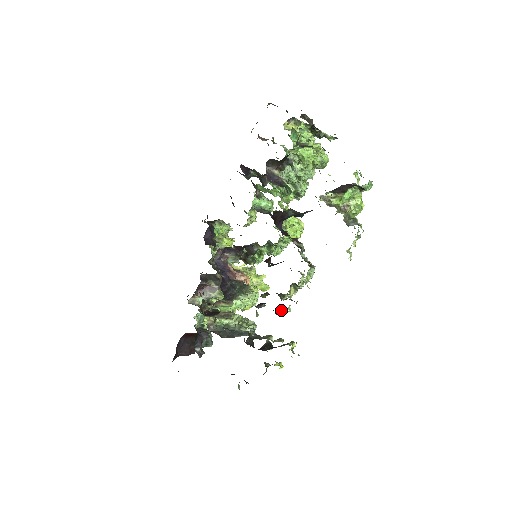
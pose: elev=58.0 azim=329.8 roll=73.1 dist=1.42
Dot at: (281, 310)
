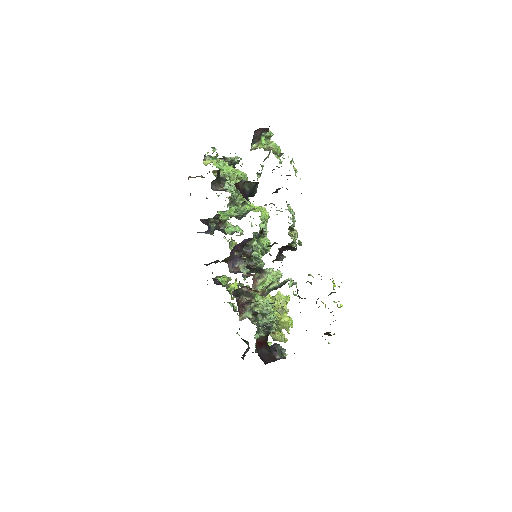
Dot at: (296, 247)
